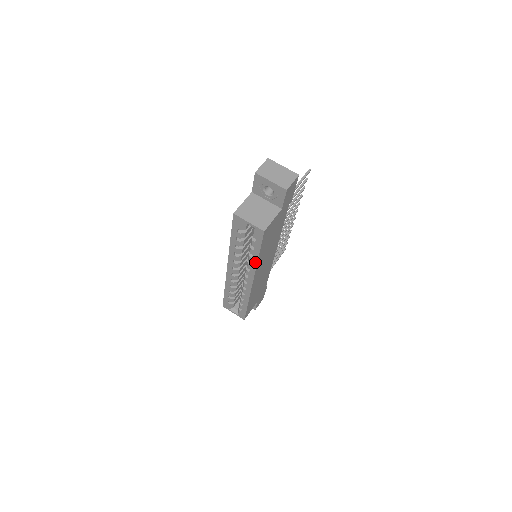
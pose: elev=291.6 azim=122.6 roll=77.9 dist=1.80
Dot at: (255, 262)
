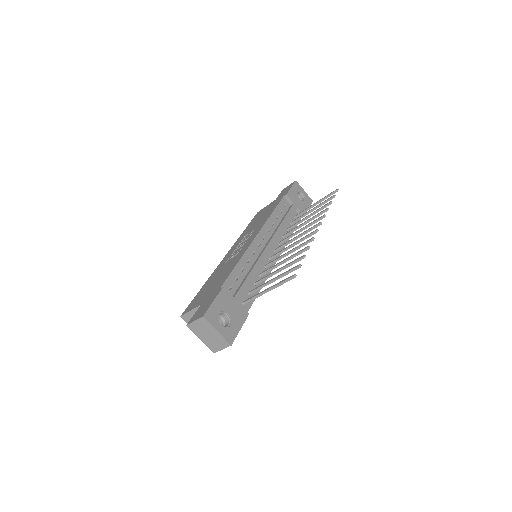
Dot at: occluded
